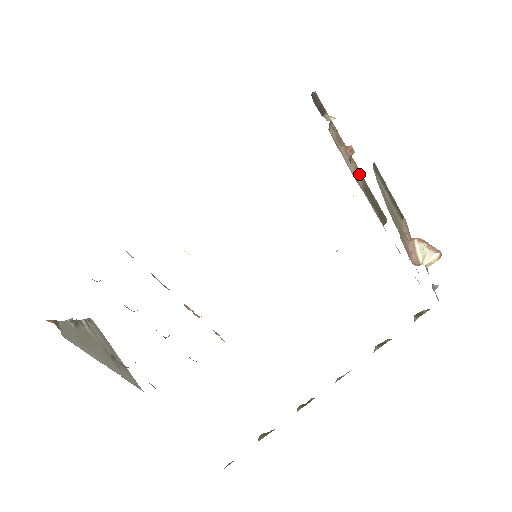
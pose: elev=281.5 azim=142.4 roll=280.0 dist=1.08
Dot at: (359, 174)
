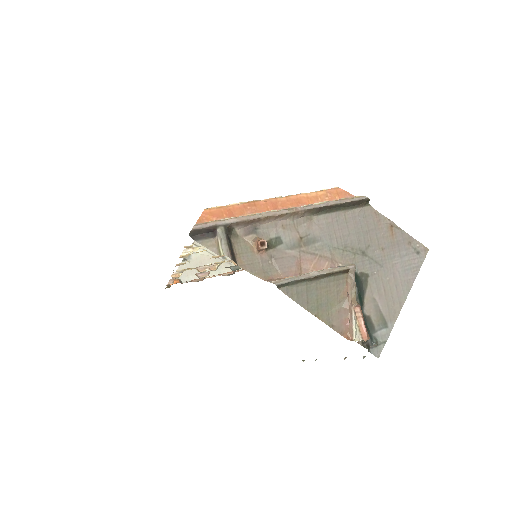
Dot at: (299, 214)
